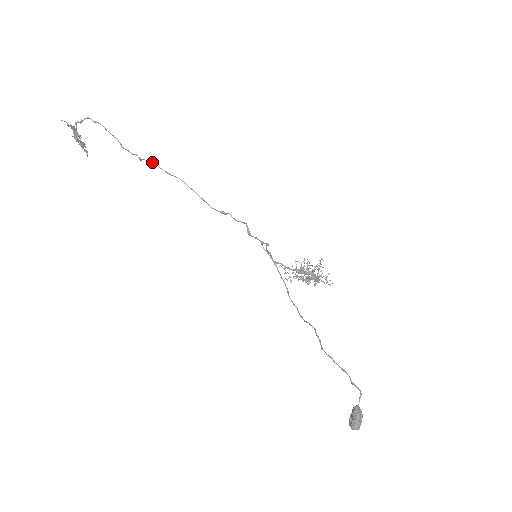
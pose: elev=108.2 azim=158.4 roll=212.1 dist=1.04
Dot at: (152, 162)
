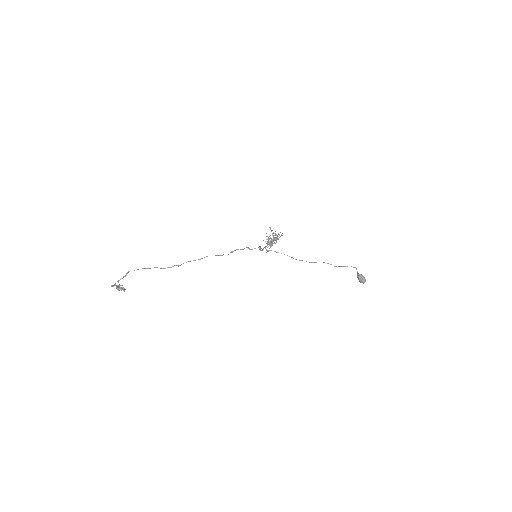
Dot at: occluded
